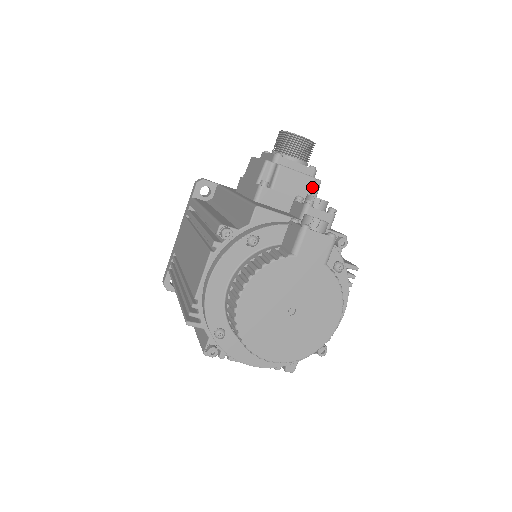
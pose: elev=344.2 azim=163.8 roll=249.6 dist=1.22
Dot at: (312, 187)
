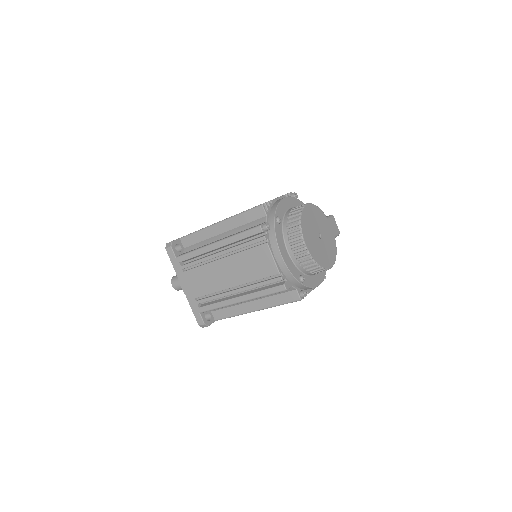
Dot at: occluded
